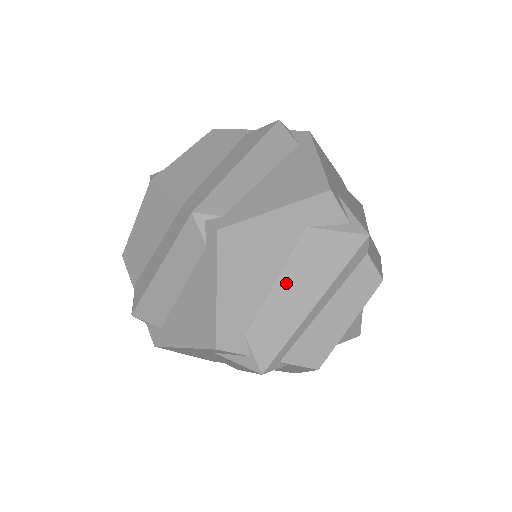
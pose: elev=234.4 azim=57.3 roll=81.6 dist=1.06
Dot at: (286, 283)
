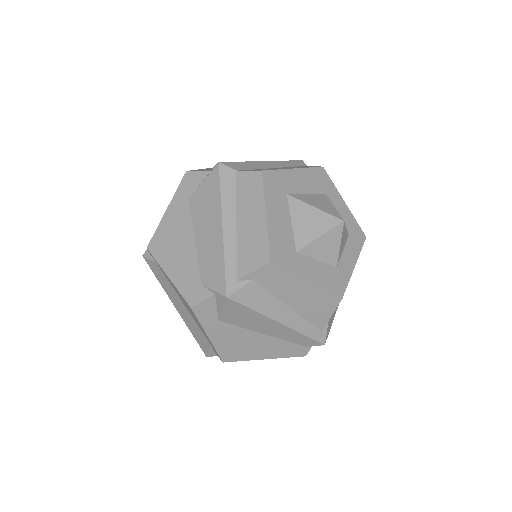
Dot at: (200, 235)
